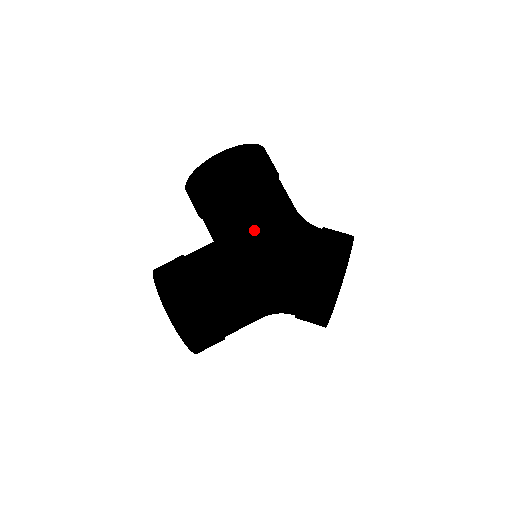
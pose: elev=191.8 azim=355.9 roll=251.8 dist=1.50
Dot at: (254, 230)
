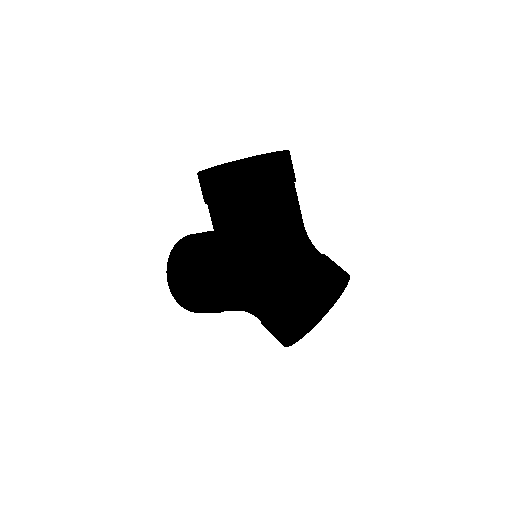
Dot at: (230, 255)
